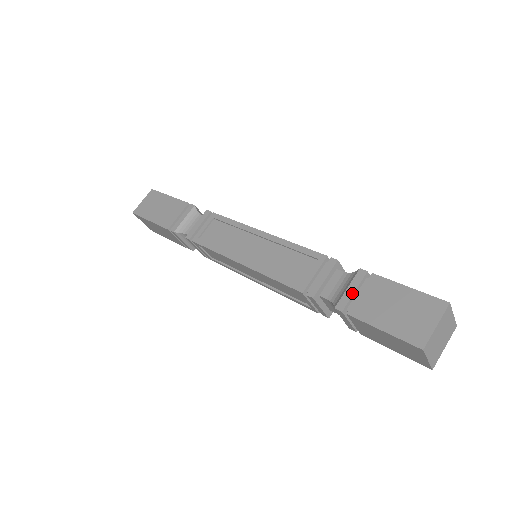
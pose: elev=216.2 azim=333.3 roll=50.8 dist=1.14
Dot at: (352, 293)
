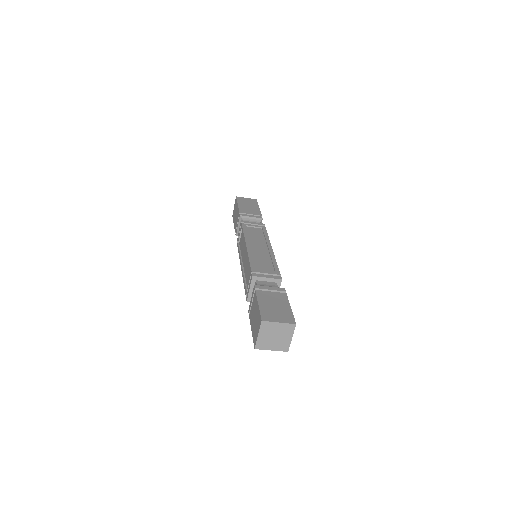
Dot at: (251, 302)
